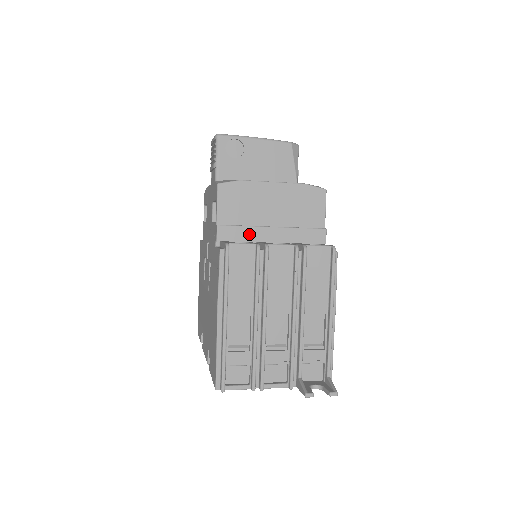
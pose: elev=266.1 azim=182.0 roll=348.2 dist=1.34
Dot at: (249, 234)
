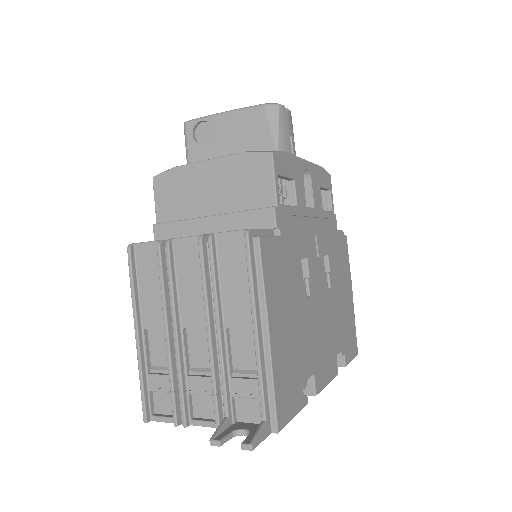
Dot at: (184, 230)
